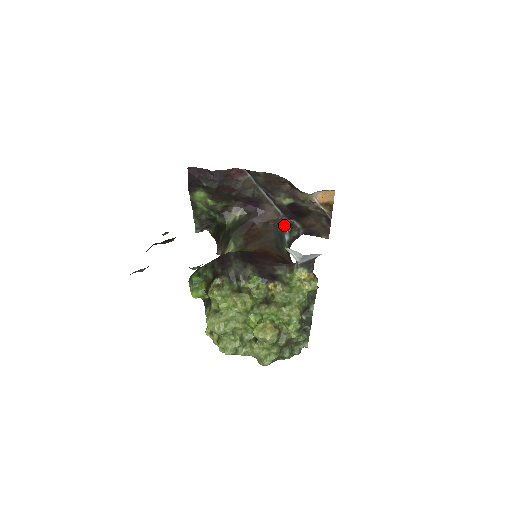
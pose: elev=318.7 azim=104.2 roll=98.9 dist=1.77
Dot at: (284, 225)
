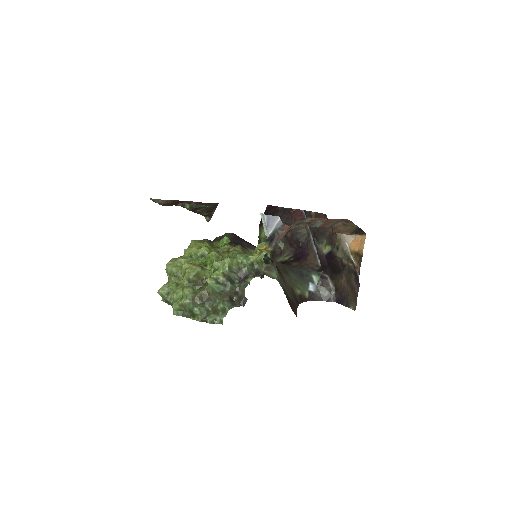
Dot at: (316, 275)
